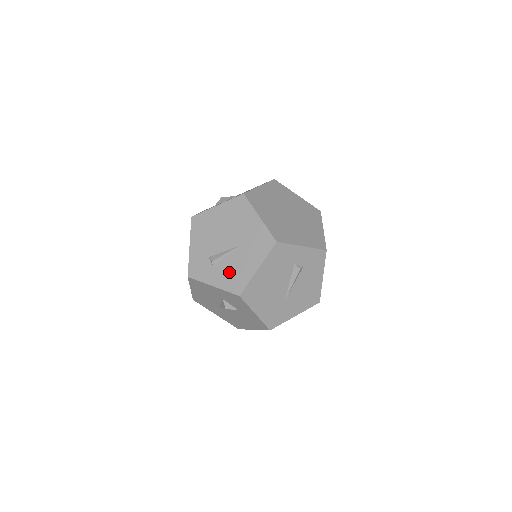
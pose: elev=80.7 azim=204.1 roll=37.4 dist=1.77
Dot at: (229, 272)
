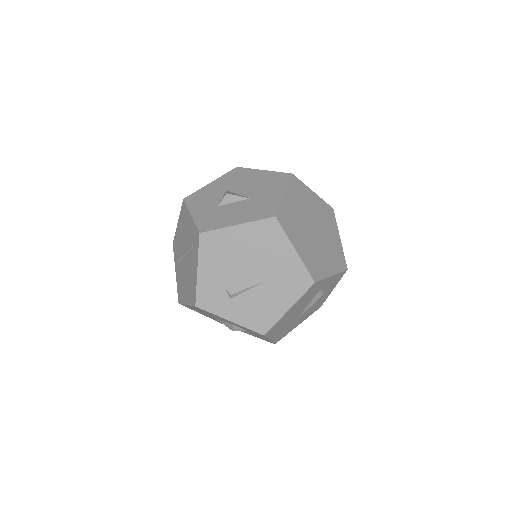
Dot at: (252, 308)
